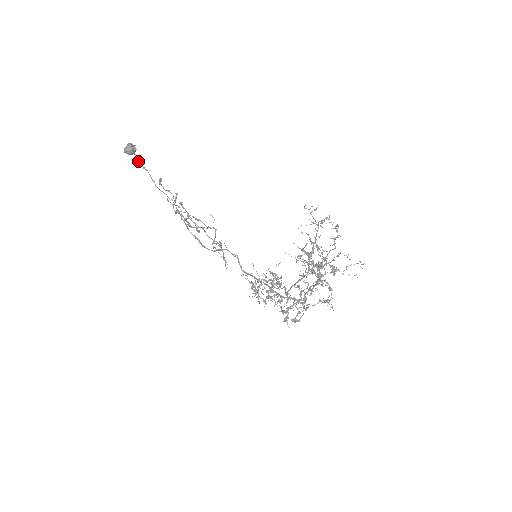
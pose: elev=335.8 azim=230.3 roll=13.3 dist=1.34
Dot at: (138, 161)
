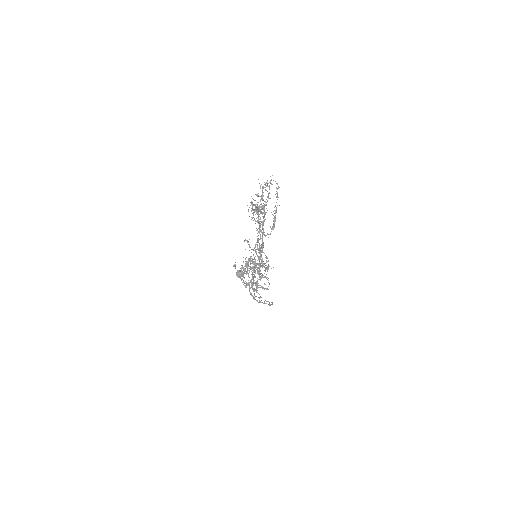
Dot at: (246, 282)
